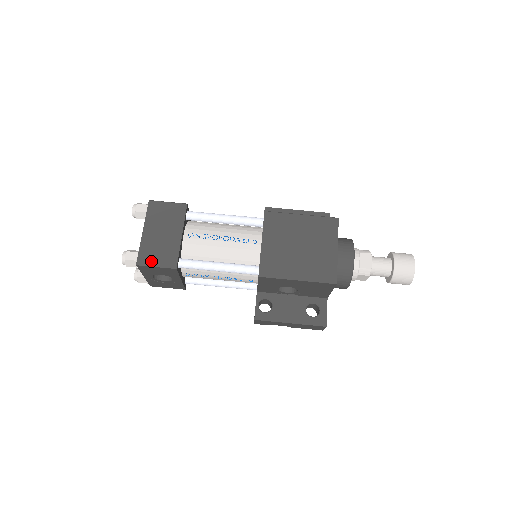
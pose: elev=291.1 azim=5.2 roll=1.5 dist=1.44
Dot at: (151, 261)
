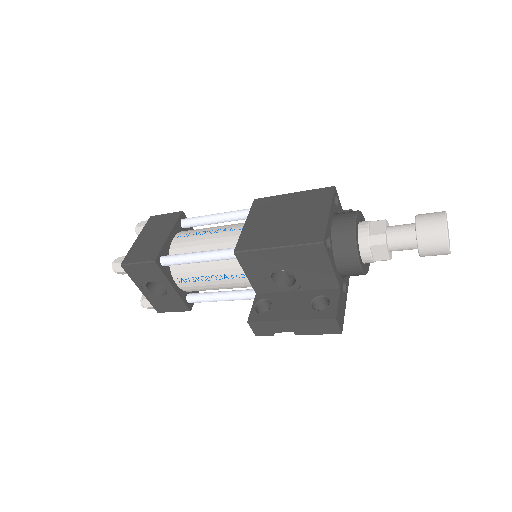
Dot at: (134, 259)
